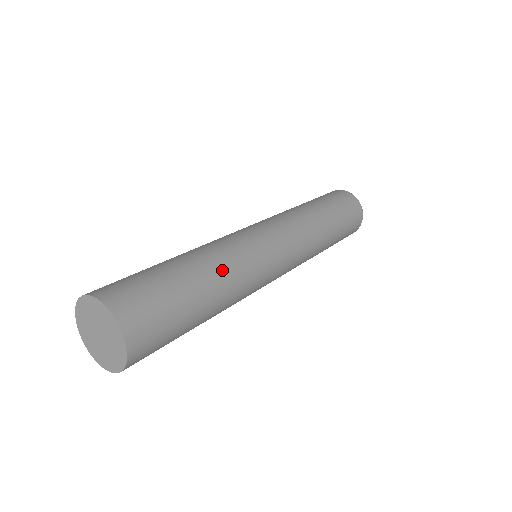
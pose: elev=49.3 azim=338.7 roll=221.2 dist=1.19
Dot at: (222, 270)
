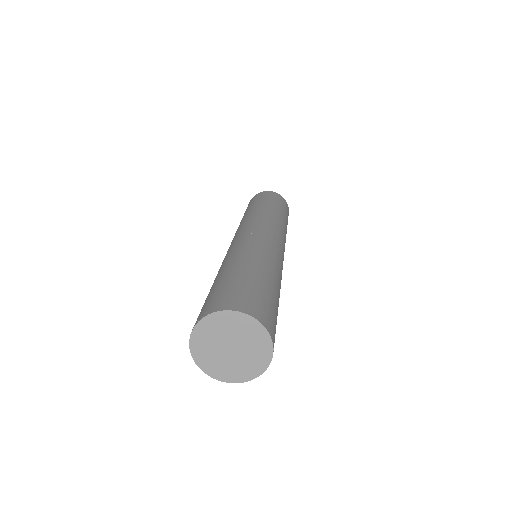
Dot at: (279, 279)
